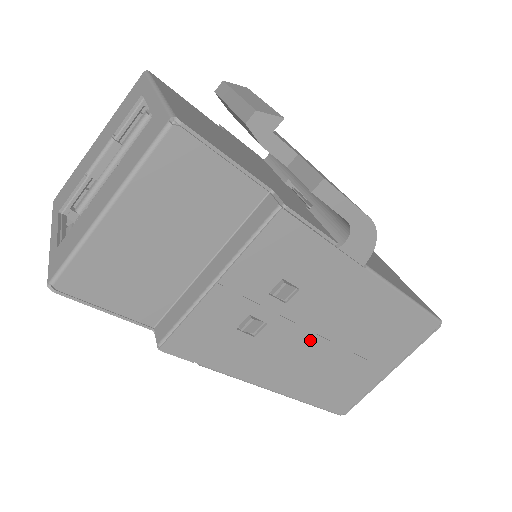
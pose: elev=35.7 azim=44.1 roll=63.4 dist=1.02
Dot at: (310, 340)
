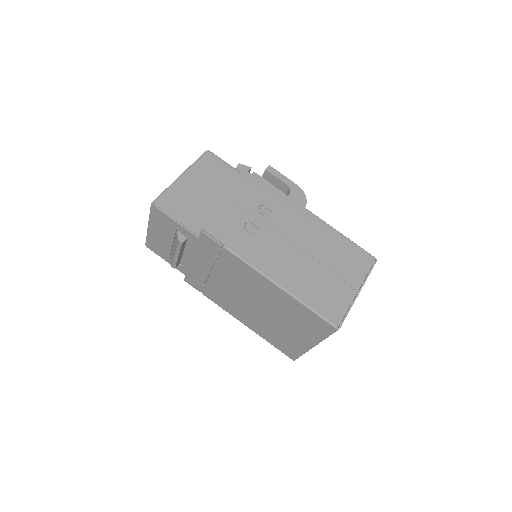
Dot at: (289, 247)
